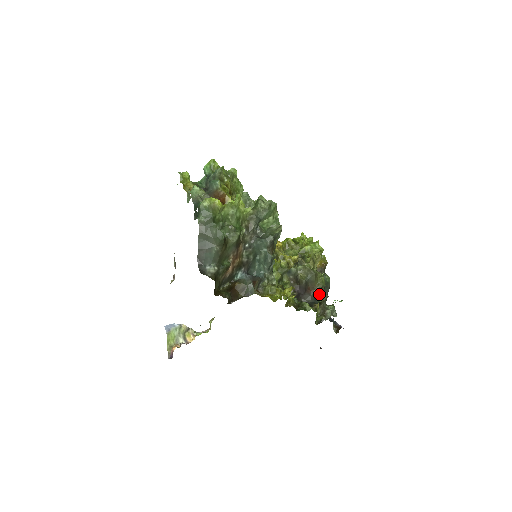
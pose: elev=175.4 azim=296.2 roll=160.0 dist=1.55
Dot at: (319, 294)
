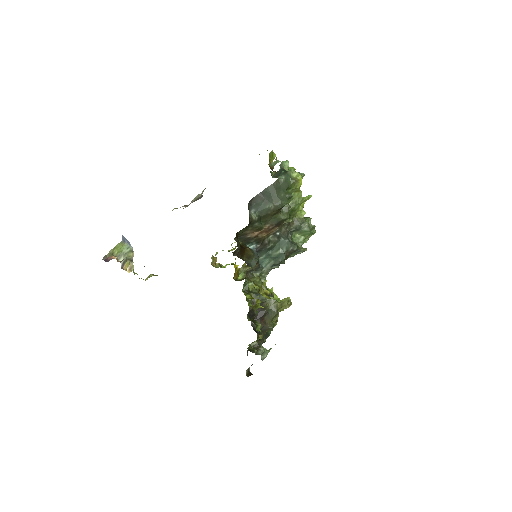
Dot at: (263, 332)
